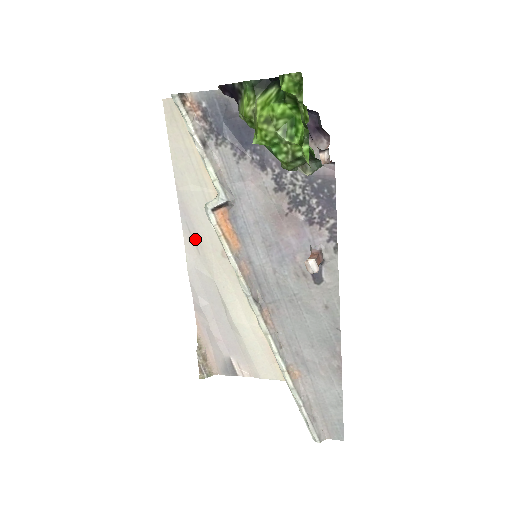
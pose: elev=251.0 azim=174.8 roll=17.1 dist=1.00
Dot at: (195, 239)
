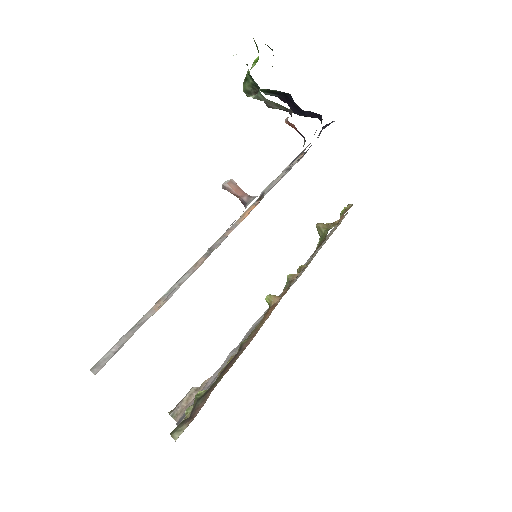
Dot at: occluded
